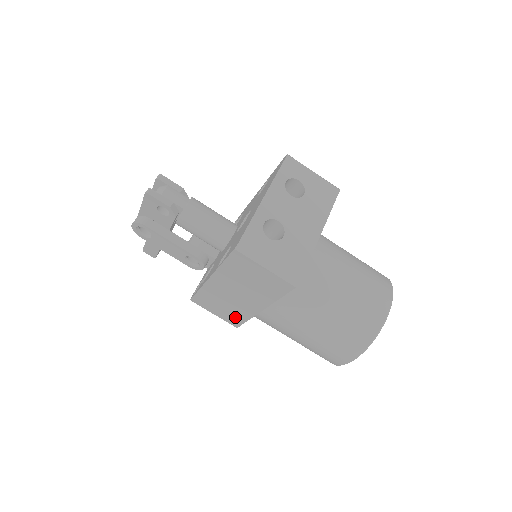
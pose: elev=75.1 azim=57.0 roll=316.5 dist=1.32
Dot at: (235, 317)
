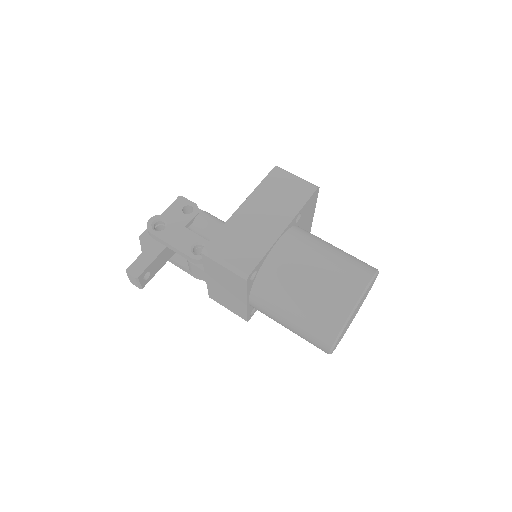
Dot at: (252, 254)
